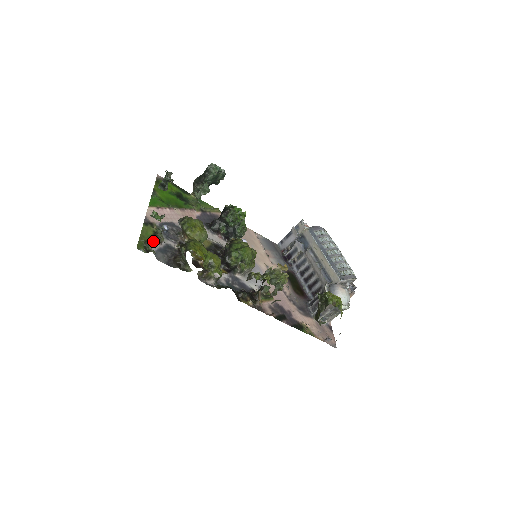
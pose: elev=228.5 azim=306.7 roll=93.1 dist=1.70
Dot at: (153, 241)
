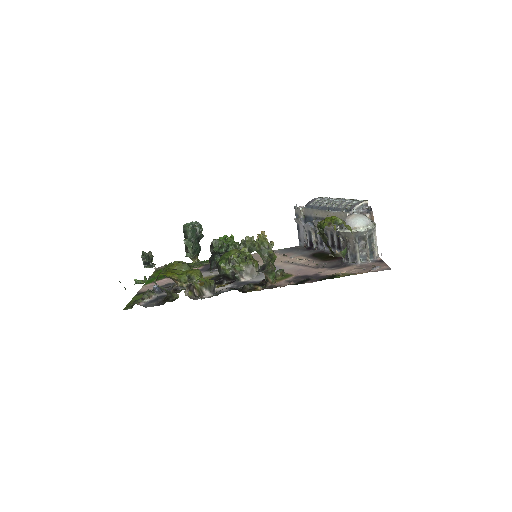
Dot at: (141, 299)
